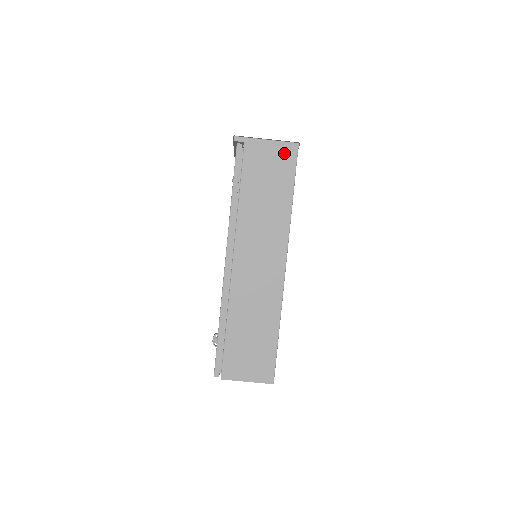
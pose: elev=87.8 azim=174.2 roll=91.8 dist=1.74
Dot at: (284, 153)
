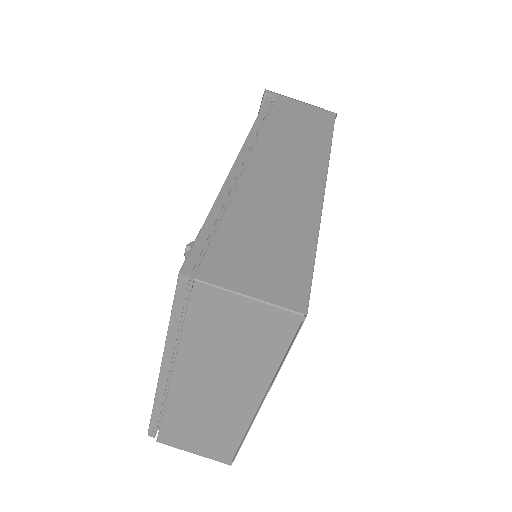
Dot at: (320, 114)
